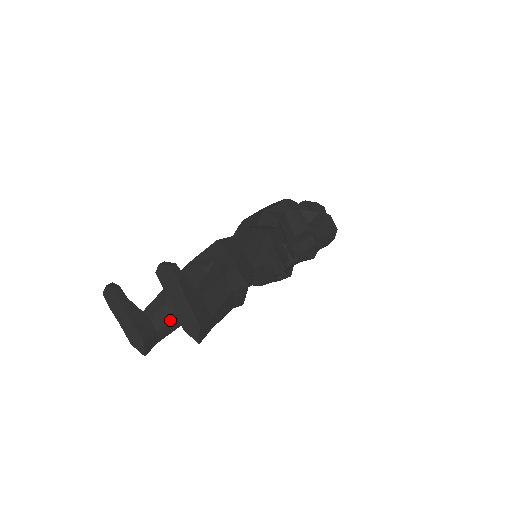
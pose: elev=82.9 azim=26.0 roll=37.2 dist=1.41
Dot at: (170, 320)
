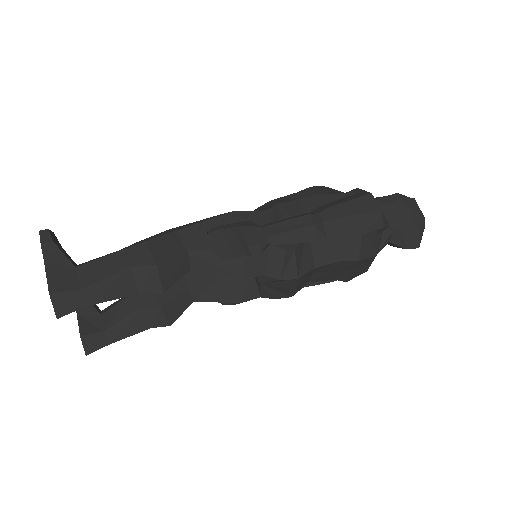
Dot at: (121, 320)
